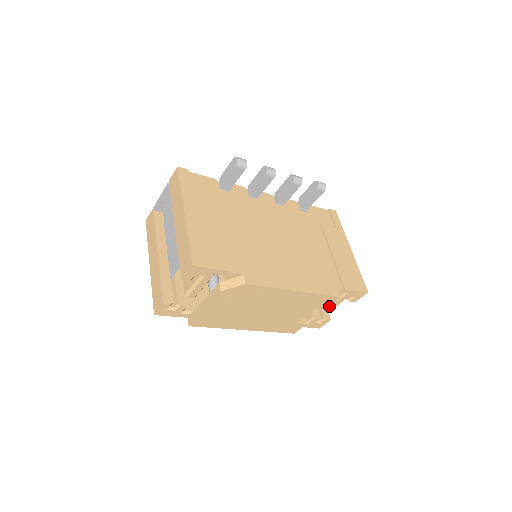
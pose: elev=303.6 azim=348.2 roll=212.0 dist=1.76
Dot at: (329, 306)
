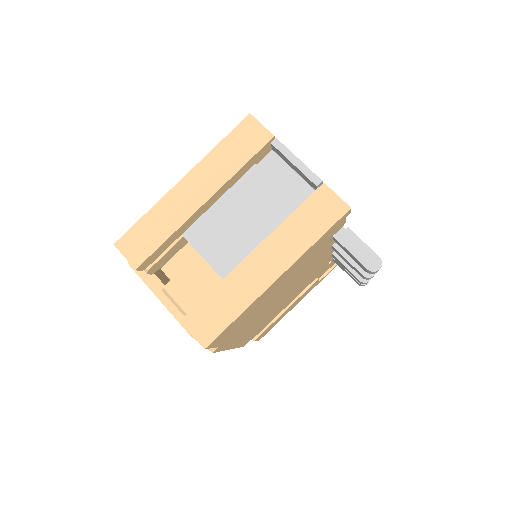
Dot at: occluded
